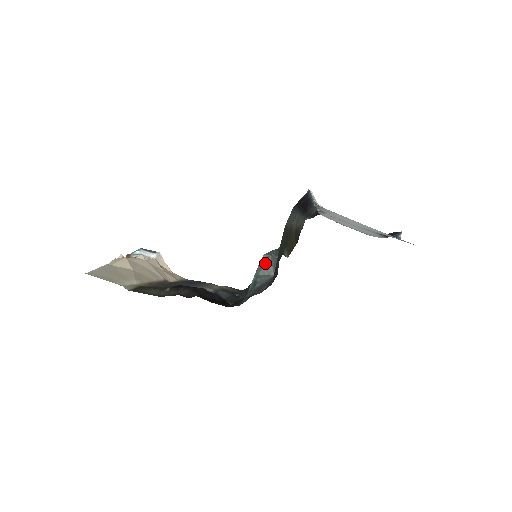
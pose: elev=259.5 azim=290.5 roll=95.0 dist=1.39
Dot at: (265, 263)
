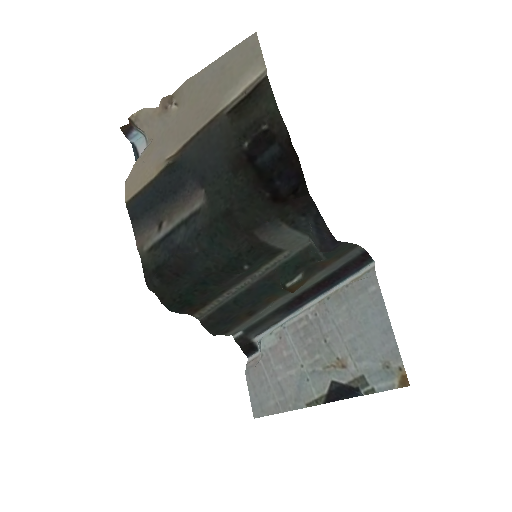
Dot at: occluded
